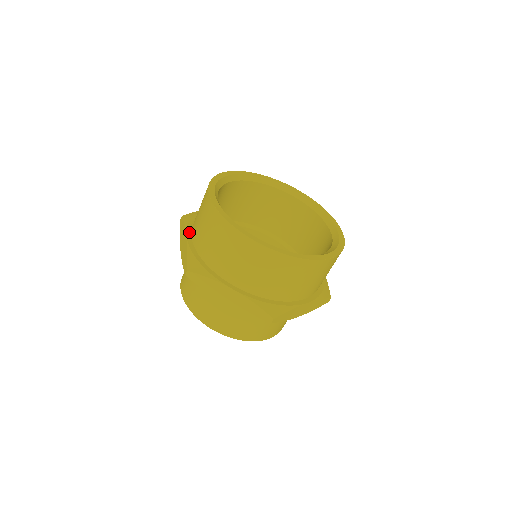
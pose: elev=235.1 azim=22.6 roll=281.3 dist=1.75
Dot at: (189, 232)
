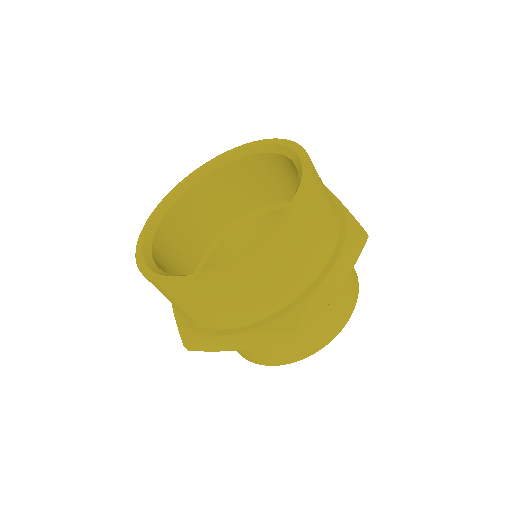
Dot at: occluded
